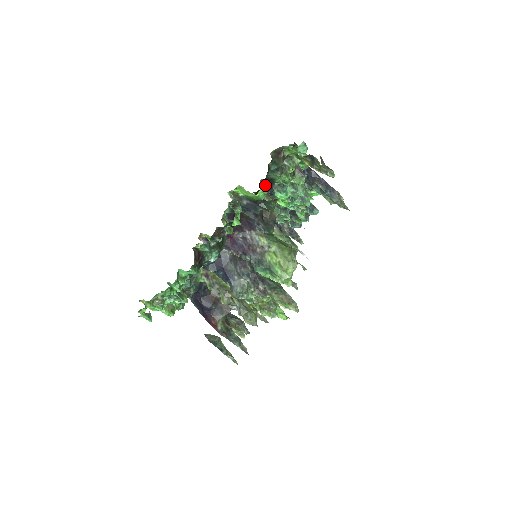
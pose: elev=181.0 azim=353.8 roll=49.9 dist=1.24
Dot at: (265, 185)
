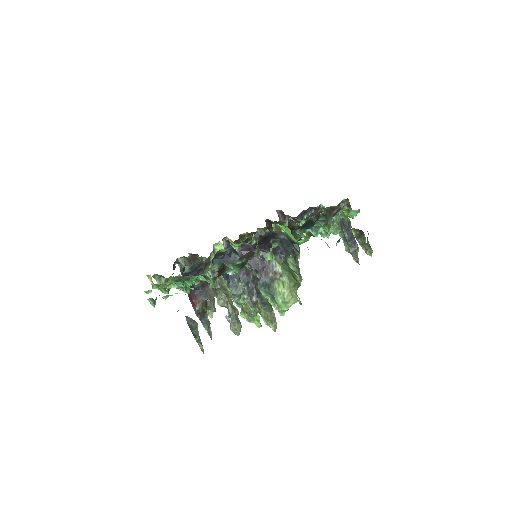
Dot at: (309, 236)
